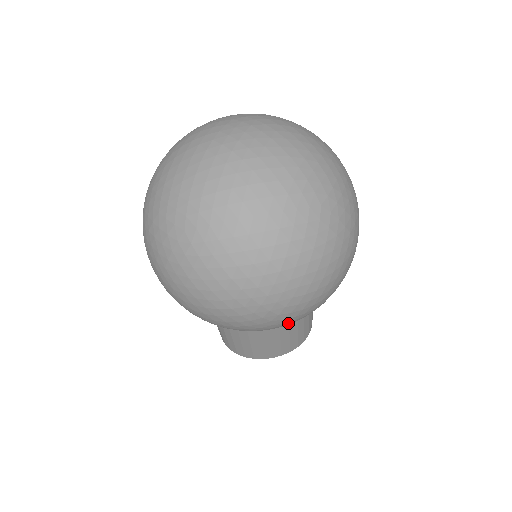
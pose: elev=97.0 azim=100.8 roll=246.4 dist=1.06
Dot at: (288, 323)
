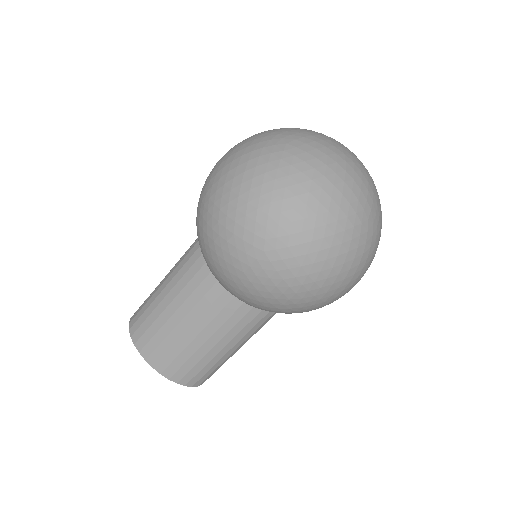
Dot at: (262, 277)
